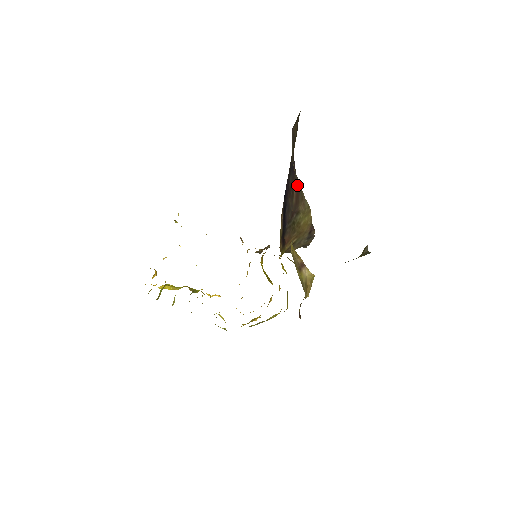
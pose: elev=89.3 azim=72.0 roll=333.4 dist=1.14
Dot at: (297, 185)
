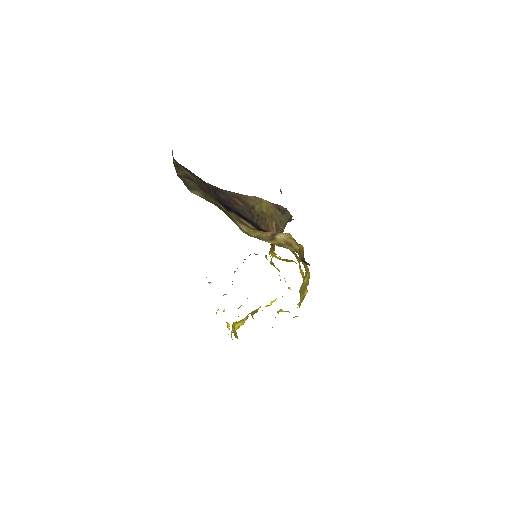
Dot at: (232, 194)
